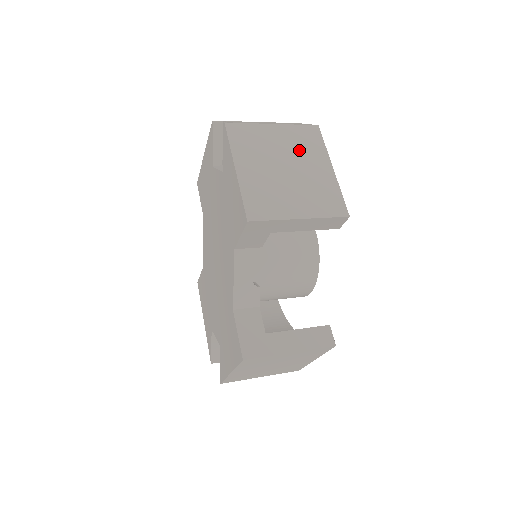
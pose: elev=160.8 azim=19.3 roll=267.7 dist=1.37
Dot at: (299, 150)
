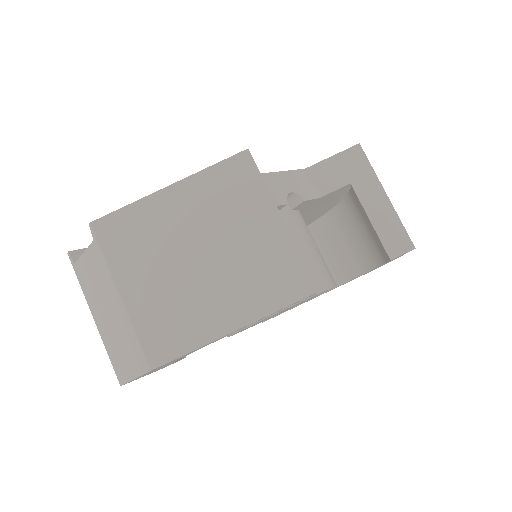
Dot at: occluded
